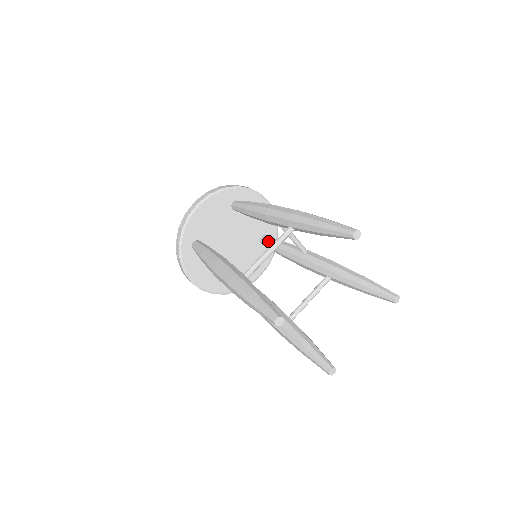
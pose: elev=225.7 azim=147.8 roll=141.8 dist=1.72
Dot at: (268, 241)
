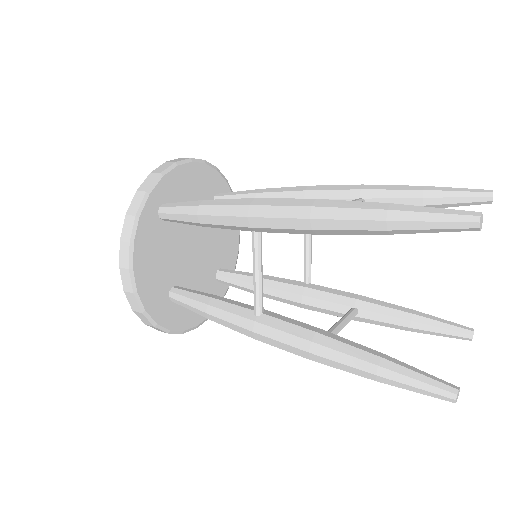
Dot at: (235, 272)
